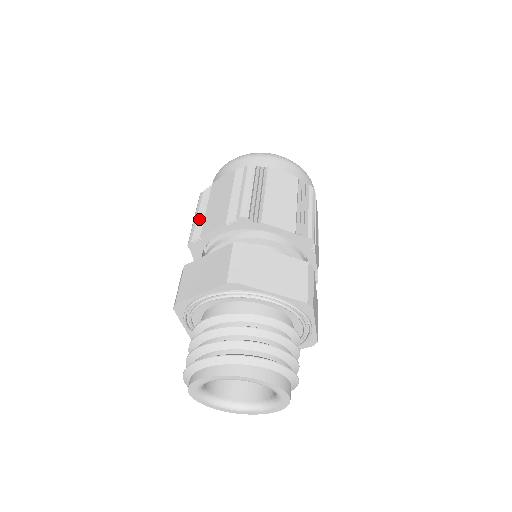
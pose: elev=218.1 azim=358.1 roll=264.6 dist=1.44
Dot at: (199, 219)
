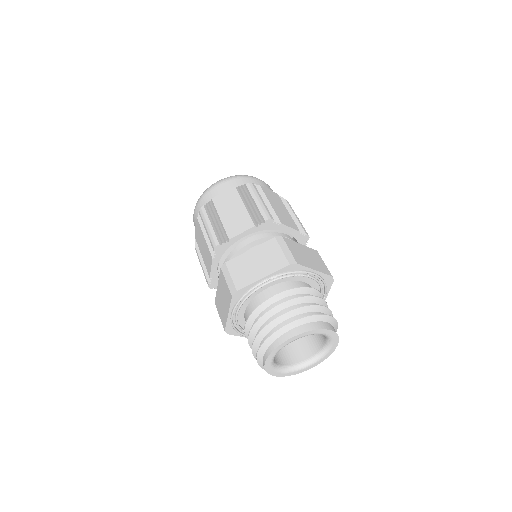
Dot at: (216, 227)
